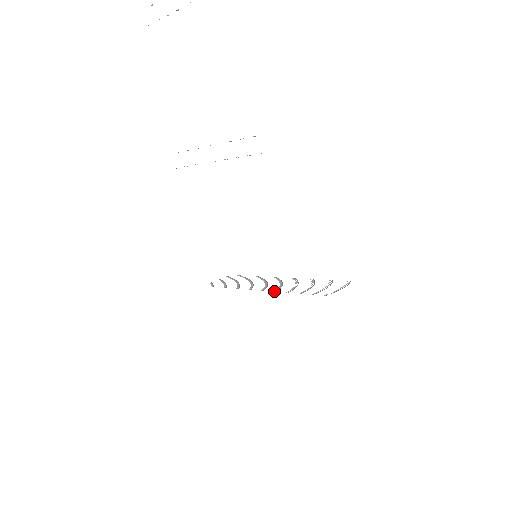
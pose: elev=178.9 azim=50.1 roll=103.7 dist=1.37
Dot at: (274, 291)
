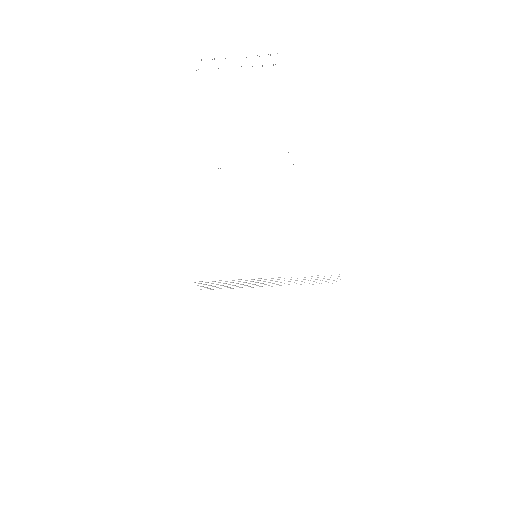
Dot at: occluded
